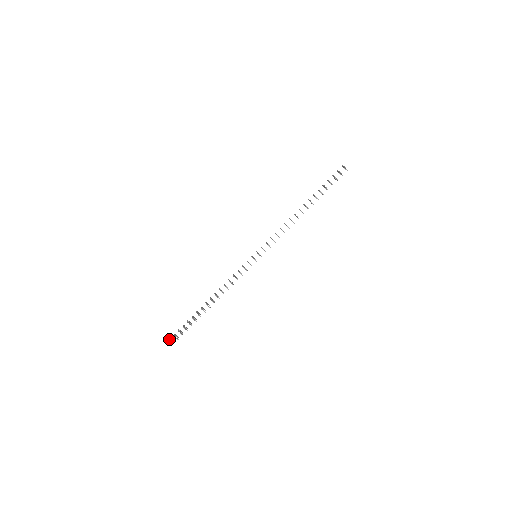
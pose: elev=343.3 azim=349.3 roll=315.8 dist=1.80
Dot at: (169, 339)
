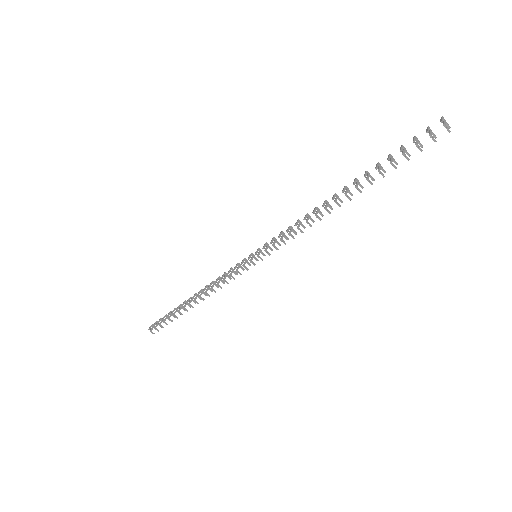
Dot at: (150, 326)
